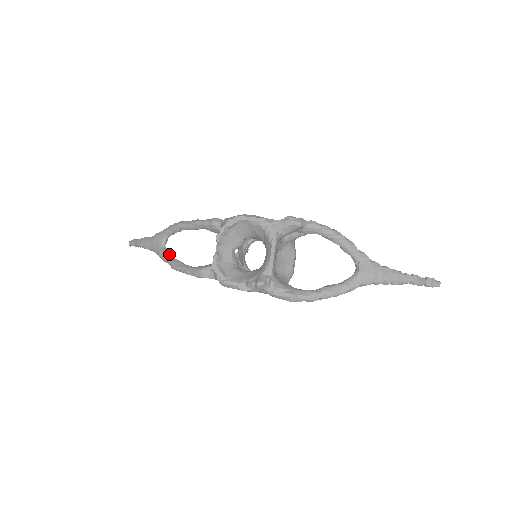
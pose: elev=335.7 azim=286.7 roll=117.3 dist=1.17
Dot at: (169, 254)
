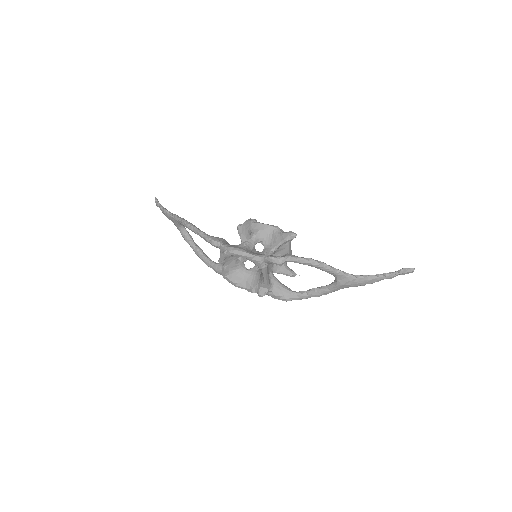
Dot at: (189, 239)
